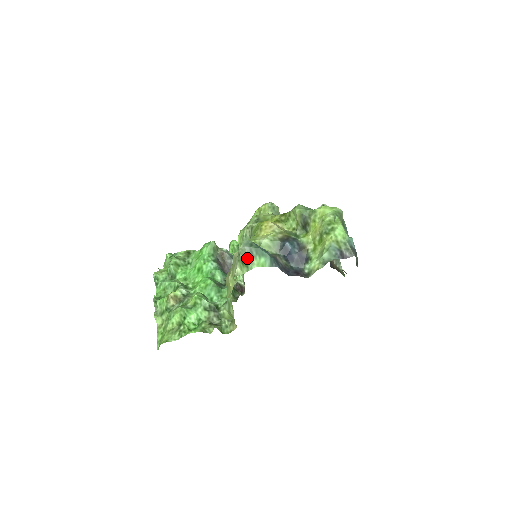
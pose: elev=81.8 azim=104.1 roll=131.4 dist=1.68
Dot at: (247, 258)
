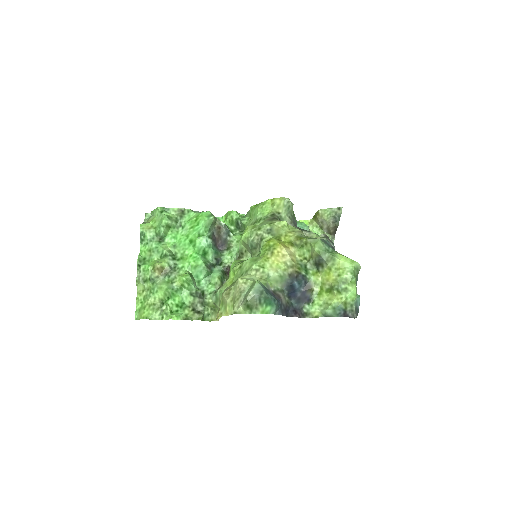
Dot at: (254, 304)
